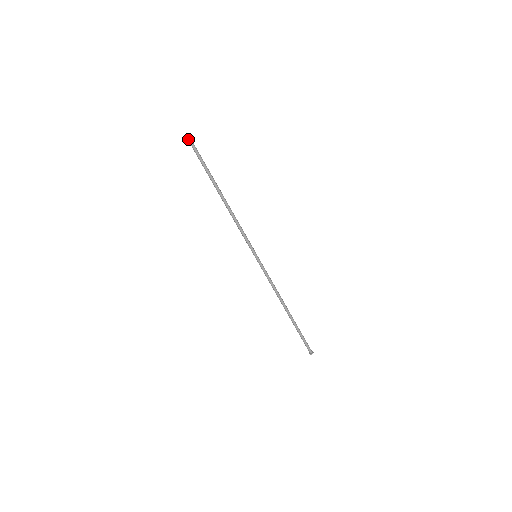
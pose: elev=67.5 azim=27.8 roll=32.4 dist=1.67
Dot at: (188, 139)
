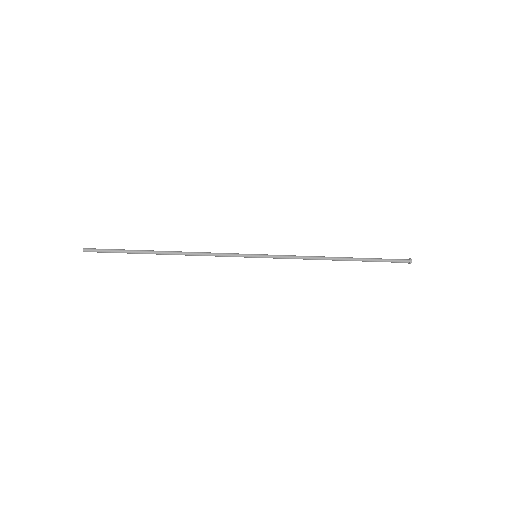
Dot at: occluded
